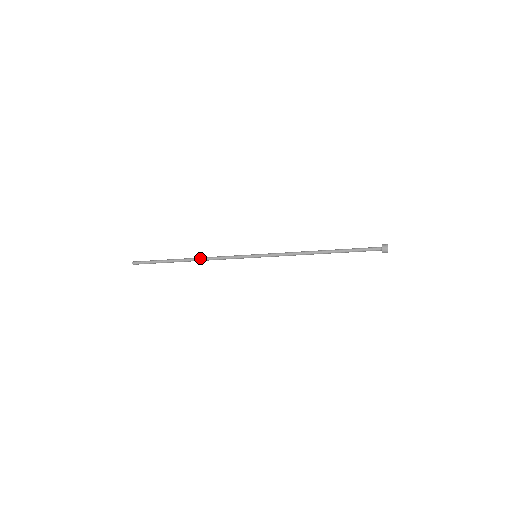
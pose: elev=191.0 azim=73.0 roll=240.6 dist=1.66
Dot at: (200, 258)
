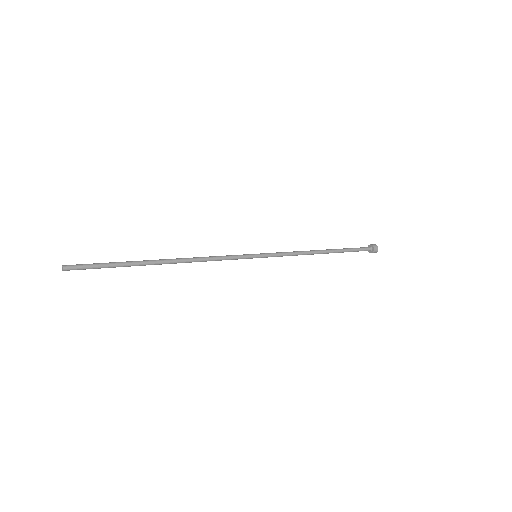
Dot at: (183, 258)
